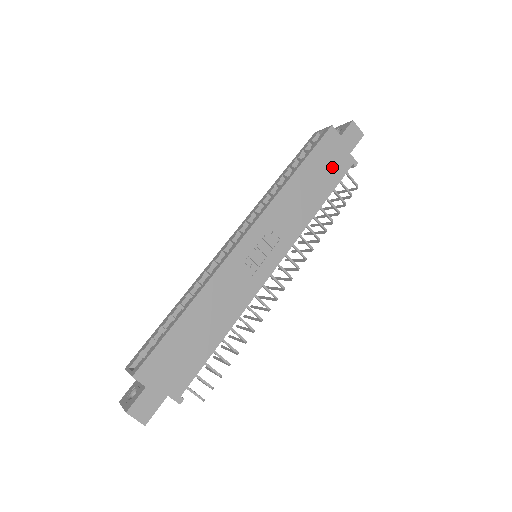
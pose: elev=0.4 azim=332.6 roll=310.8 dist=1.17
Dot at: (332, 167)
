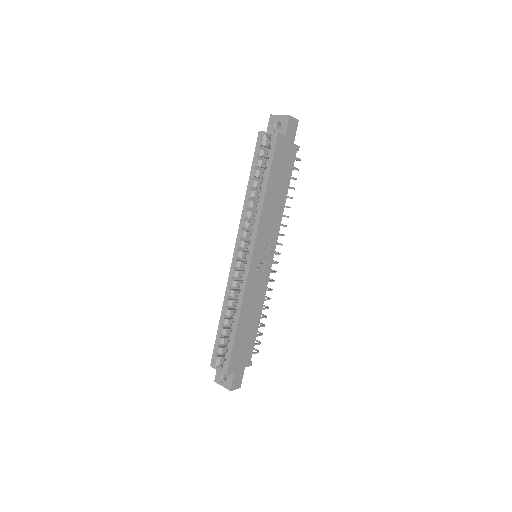
Dot at: (286, 165)
